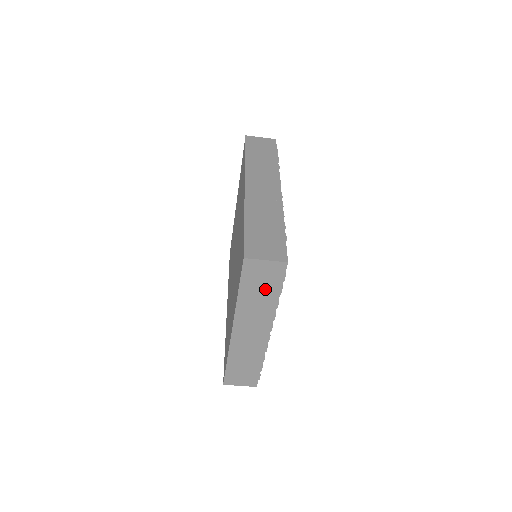
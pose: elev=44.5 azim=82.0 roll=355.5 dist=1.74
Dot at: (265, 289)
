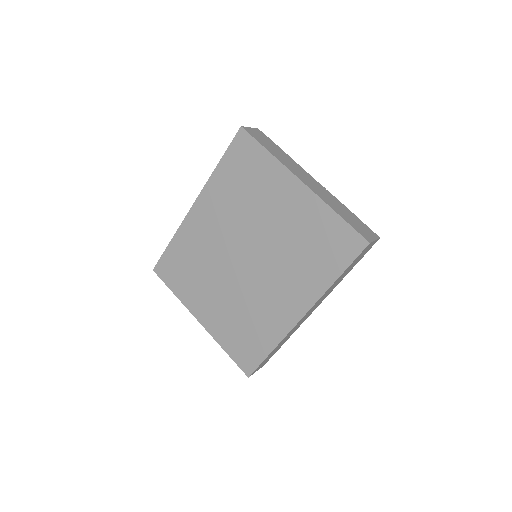
Dot at: occluded
